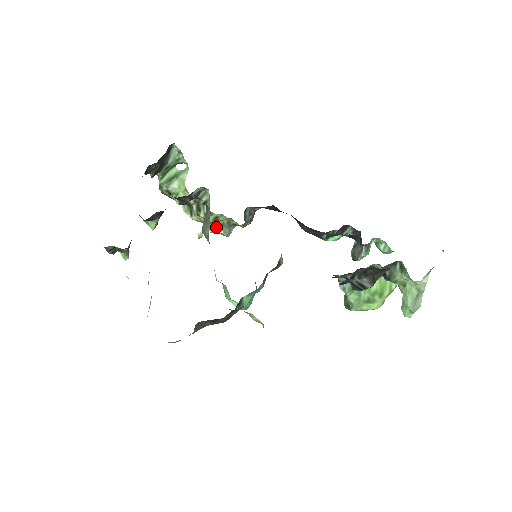
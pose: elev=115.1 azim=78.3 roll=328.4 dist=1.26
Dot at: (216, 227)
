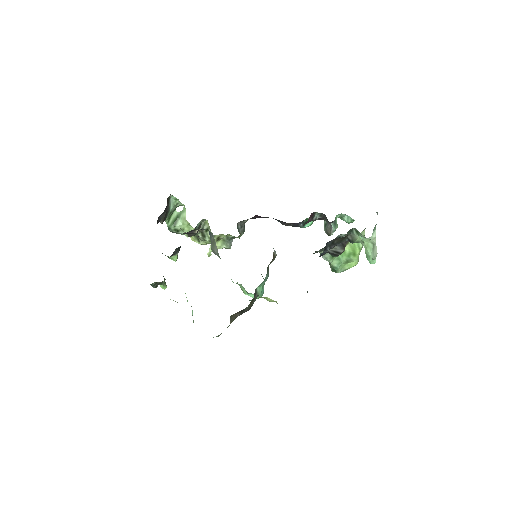
Dot at: (219, 244)
